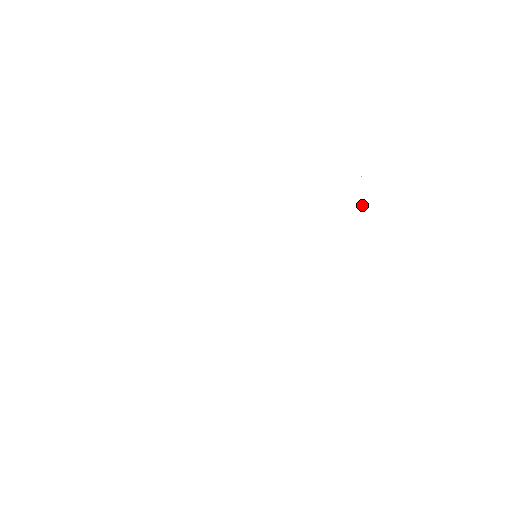
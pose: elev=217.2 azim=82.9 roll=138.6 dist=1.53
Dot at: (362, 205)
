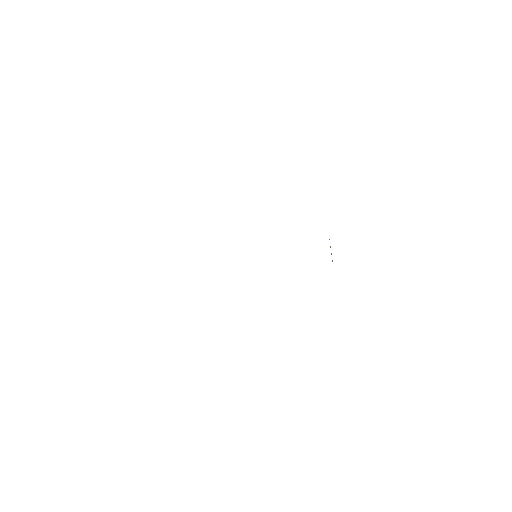
Dot at: occluded
